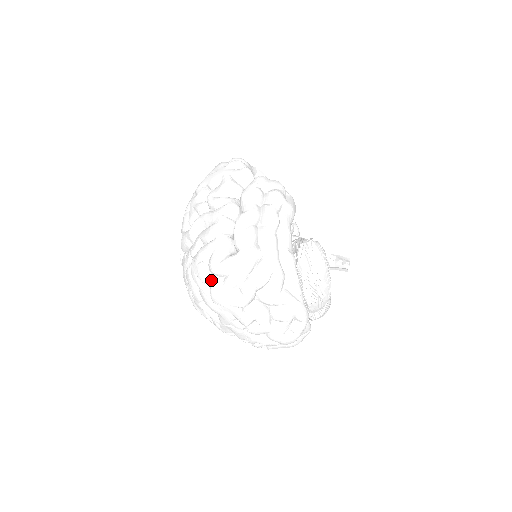
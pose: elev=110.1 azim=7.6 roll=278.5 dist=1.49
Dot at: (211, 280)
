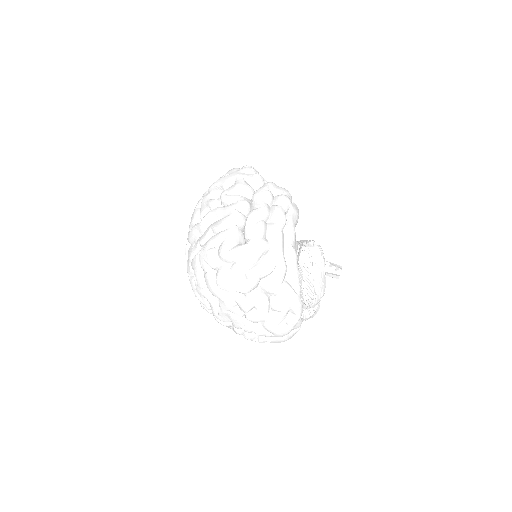
Dot at: (219, 265)
